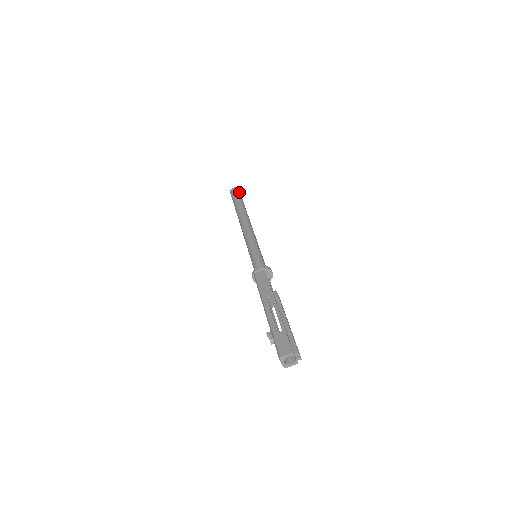
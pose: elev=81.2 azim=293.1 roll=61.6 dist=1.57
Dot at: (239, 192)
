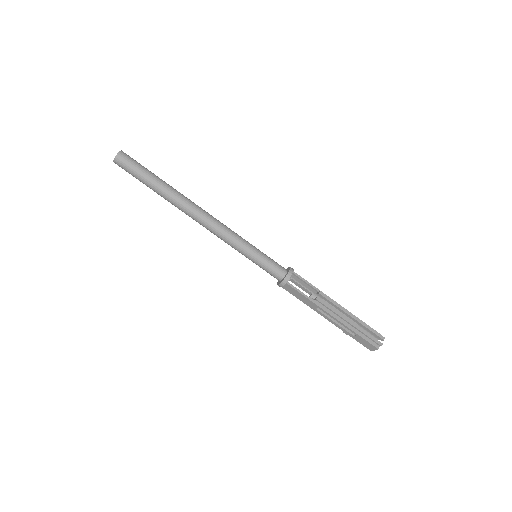
Dot at: (128, 164)
